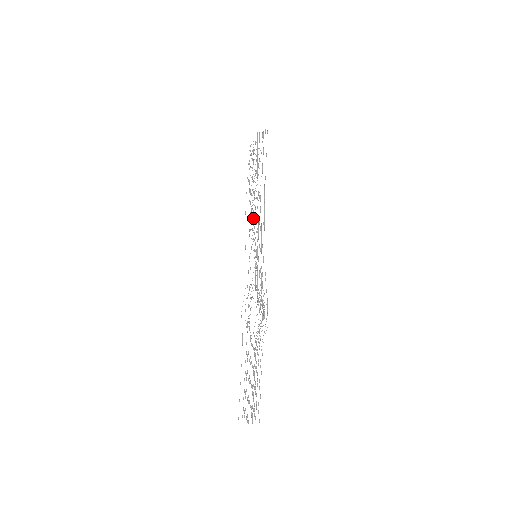
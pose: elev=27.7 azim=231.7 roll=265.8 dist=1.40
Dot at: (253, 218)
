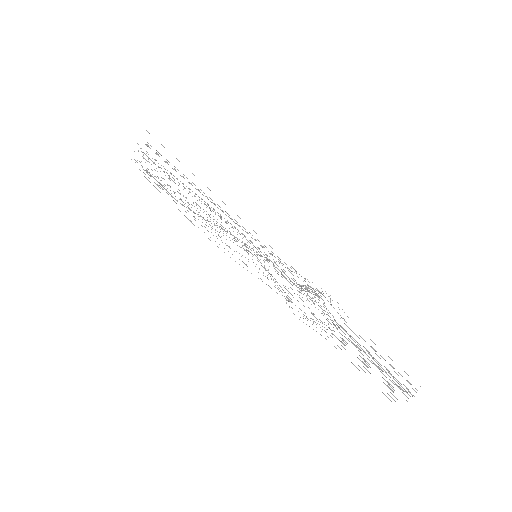
Dot at: occluded
